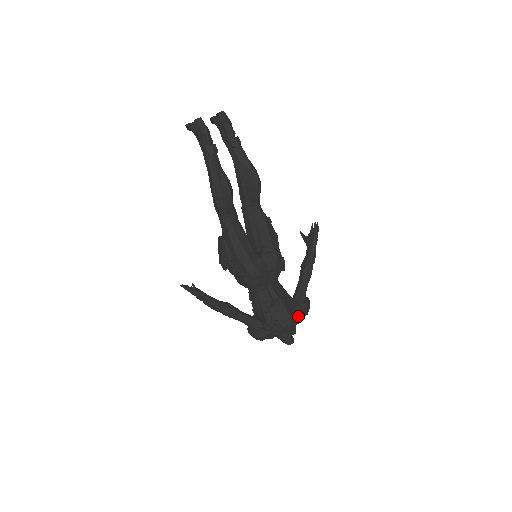
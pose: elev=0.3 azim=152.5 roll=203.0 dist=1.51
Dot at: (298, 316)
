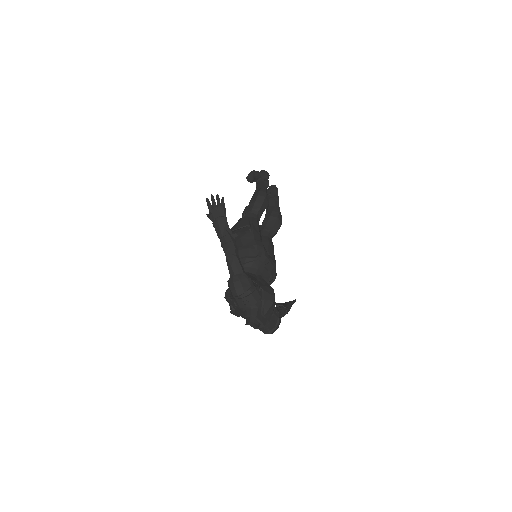
Dot at: (274, 312)
